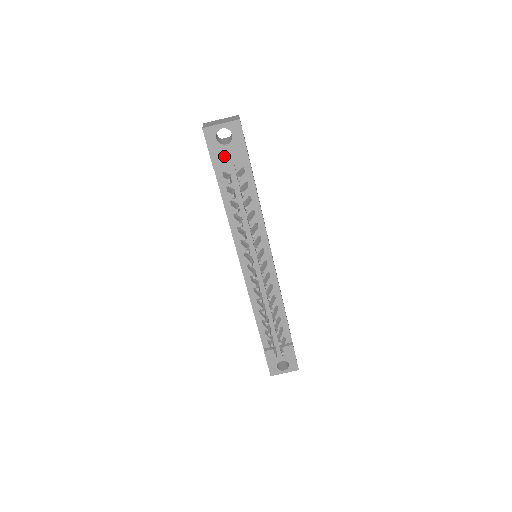
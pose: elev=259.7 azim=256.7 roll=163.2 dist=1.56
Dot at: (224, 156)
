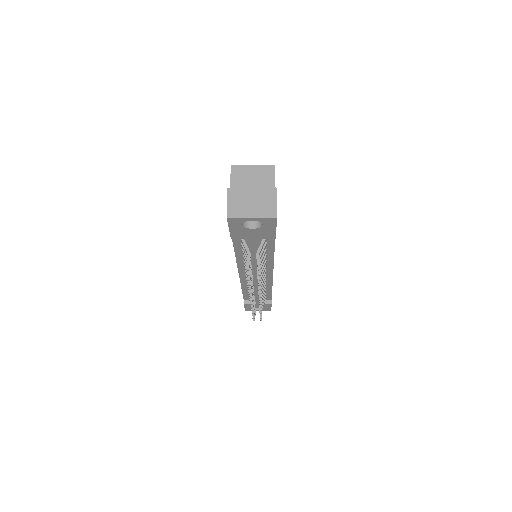
Dot at: (247, 234)
